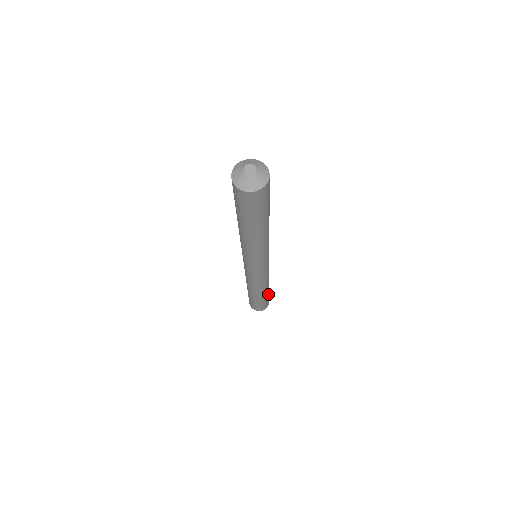
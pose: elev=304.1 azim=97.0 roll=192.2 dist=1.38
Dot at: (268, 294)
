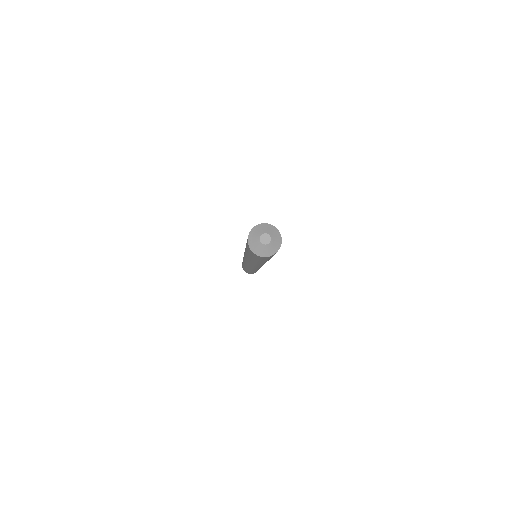
Dot at: occluded
